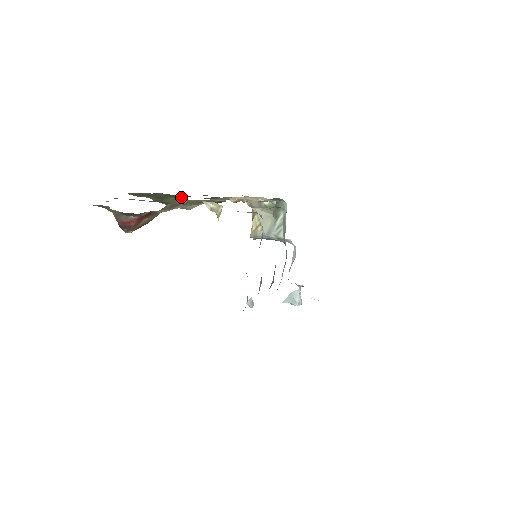
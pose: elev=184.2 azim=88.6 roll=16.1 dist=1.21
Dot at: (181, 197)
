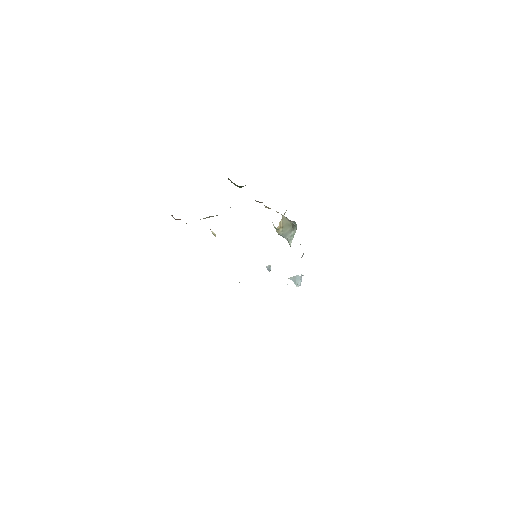
Dot at: occluded
